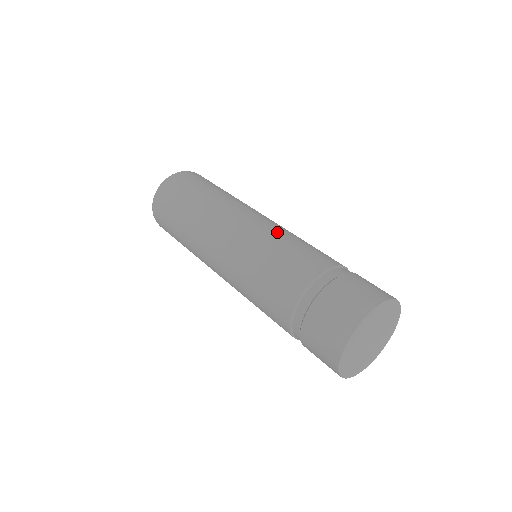
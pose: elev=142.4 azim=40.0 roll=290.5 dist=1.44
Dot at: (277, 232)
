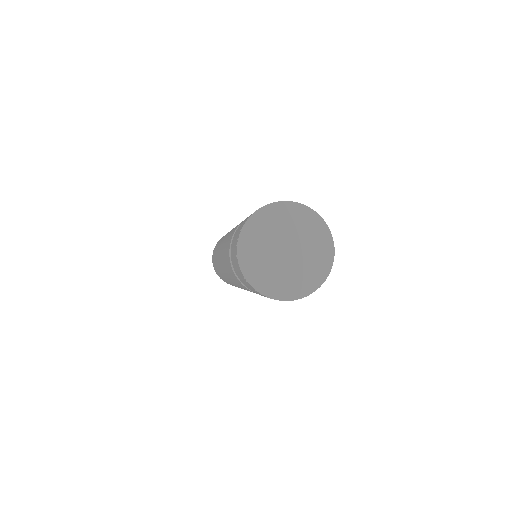
Dot at: occluded
